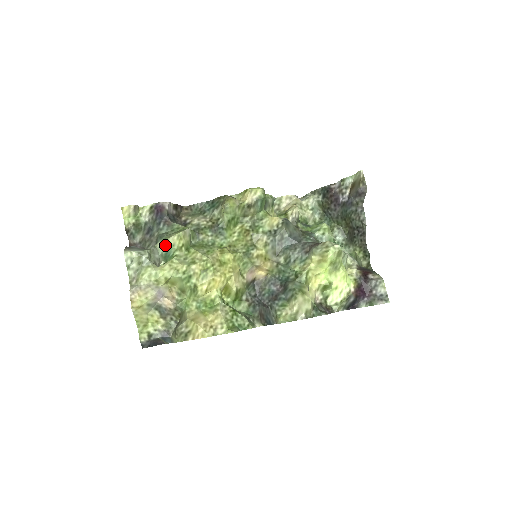
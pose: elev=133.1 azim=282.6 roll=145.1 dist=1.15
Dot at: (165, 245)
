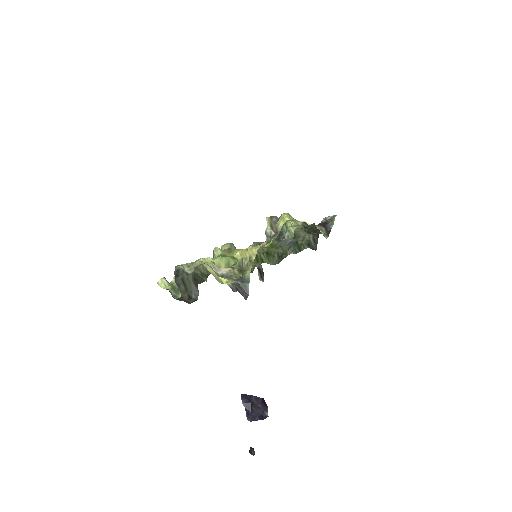
Dot at: occluded
